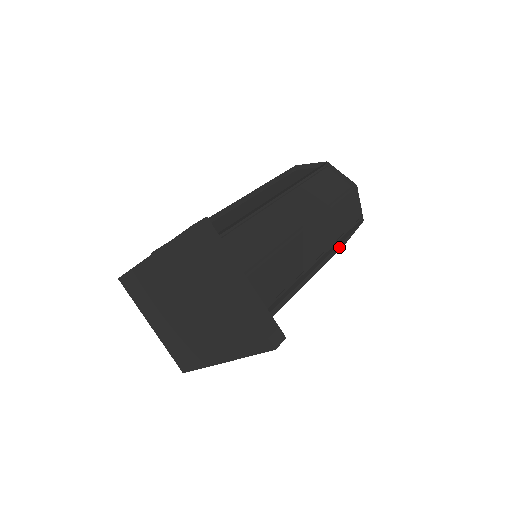
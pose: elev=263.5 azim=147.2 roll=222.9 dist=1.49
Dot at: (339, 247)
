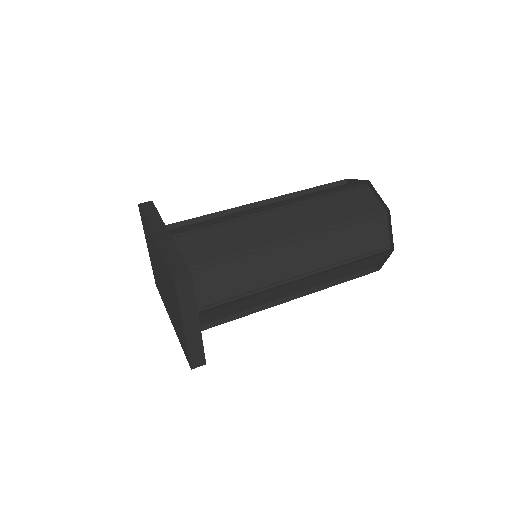
Dot at: occluded
